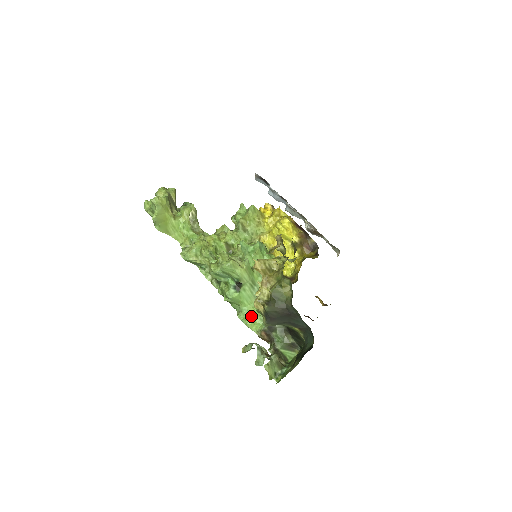
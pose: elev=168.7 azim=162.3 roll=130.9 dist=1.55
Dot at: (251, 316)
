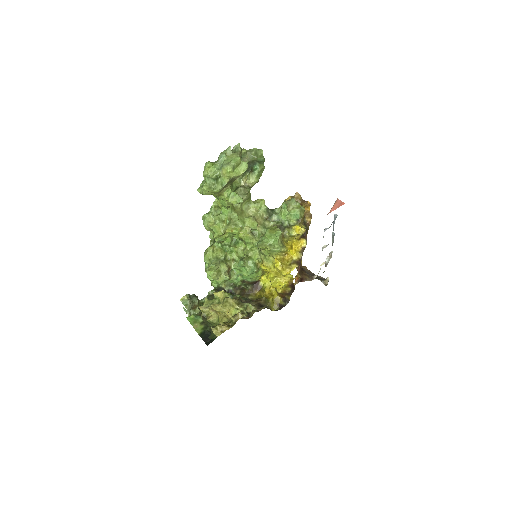
Dot at: occluded
